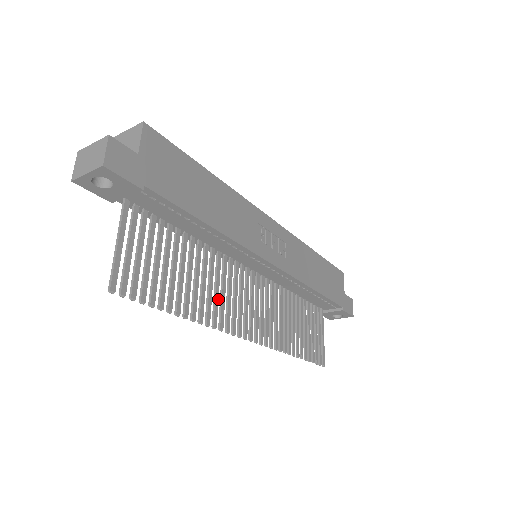
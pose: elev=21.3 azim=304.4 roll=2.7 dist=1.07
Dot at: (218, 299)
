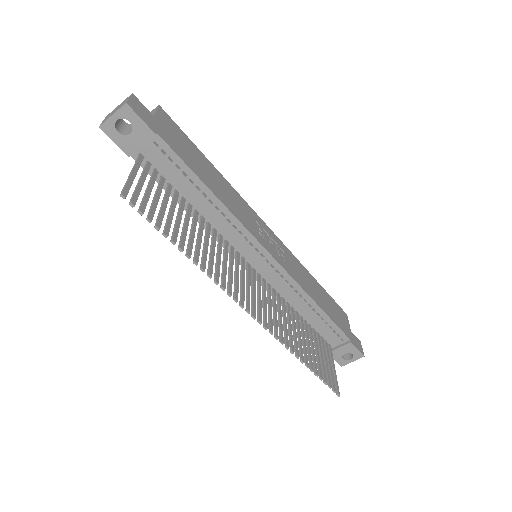
Dot at: occluded
